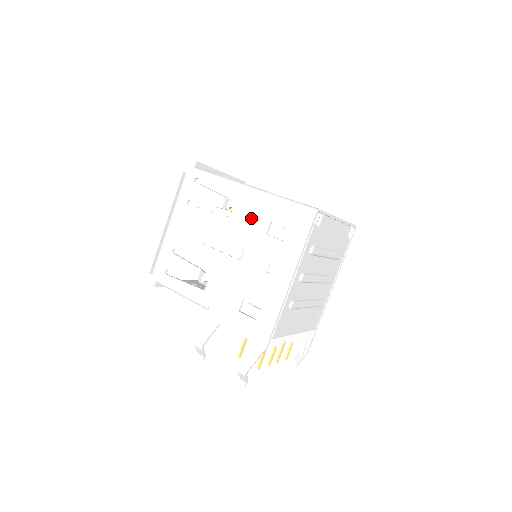
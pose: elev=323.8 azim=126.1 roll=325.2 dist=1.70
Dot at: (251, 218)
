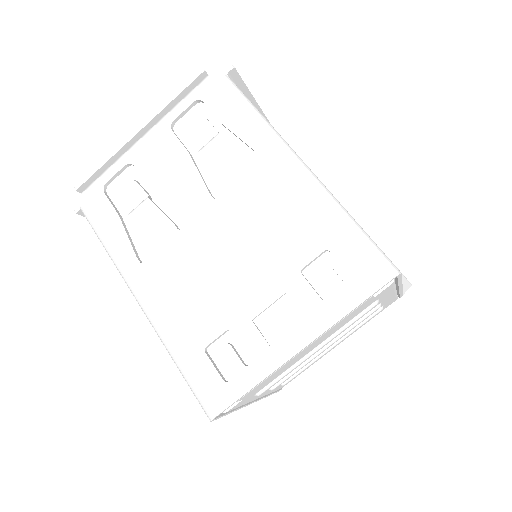
Dot at: occluded
